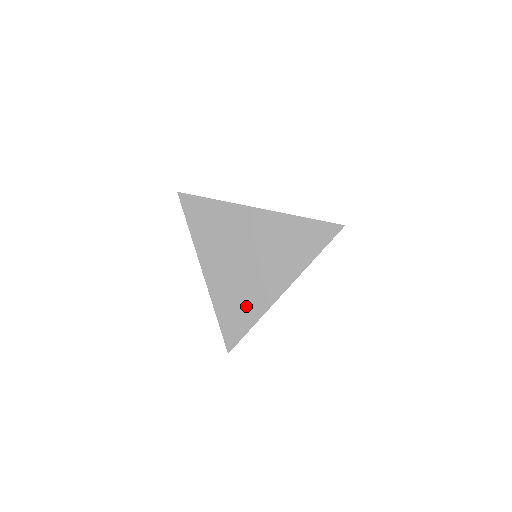
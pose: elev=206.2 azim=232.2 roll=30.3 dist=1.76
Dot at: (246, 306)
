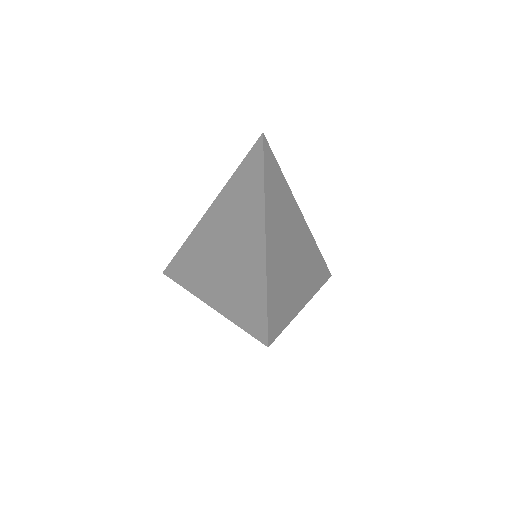
Dot at: (249, 284)
